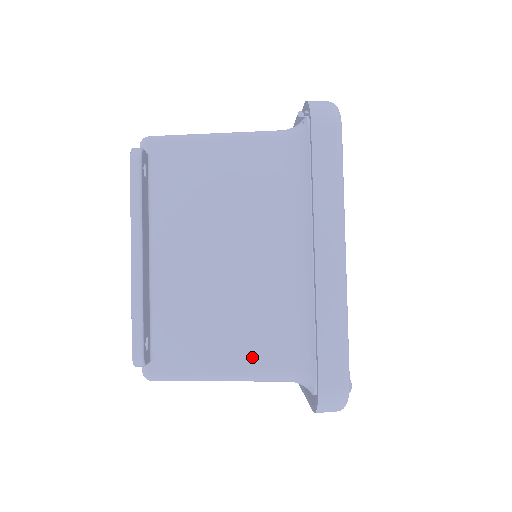
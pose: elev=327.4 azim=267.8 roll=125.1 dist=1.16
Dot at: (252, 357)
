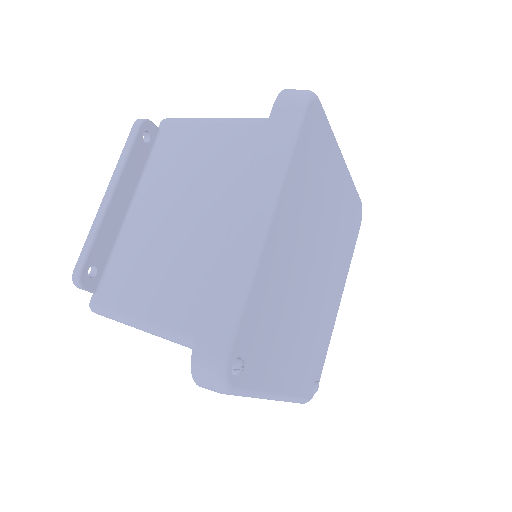
Dot at: (167, 311)
